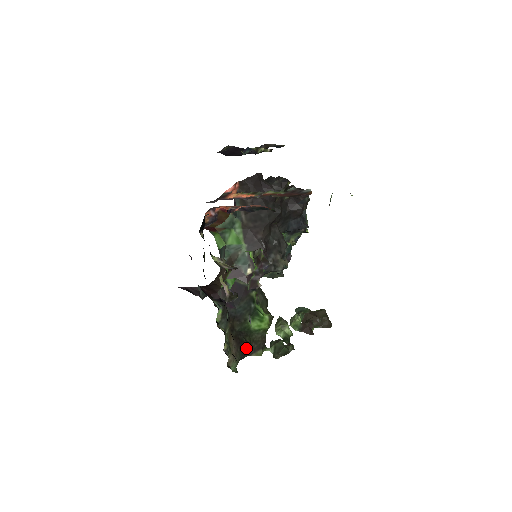
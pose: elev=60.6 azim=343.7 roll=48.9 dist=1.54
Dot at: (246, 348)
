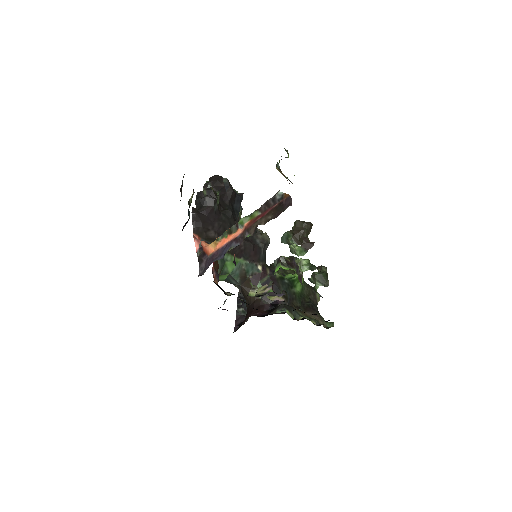
Dot at: (314, 305)
